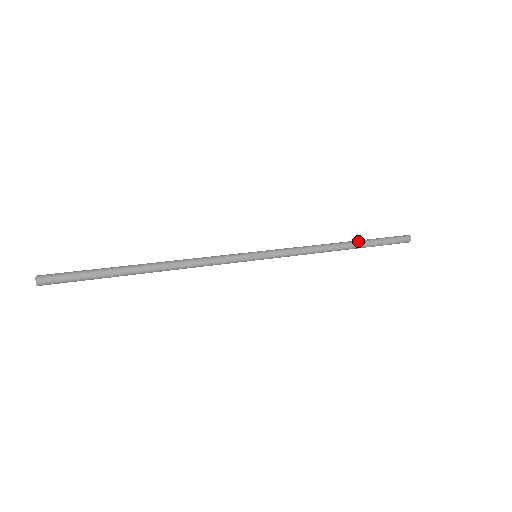
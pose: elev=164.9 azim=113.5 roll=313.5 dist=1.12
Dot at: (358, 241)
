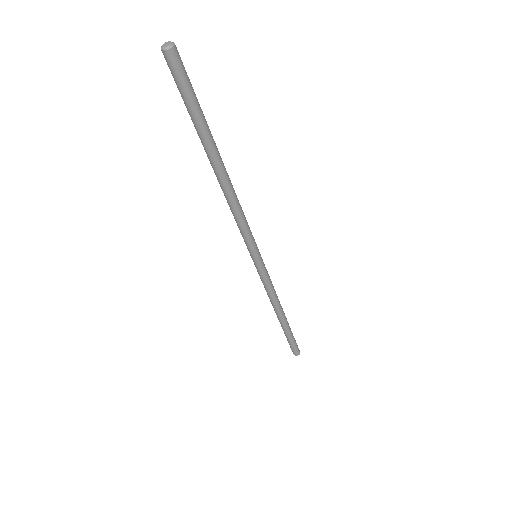
Dot at: (287, 321)
